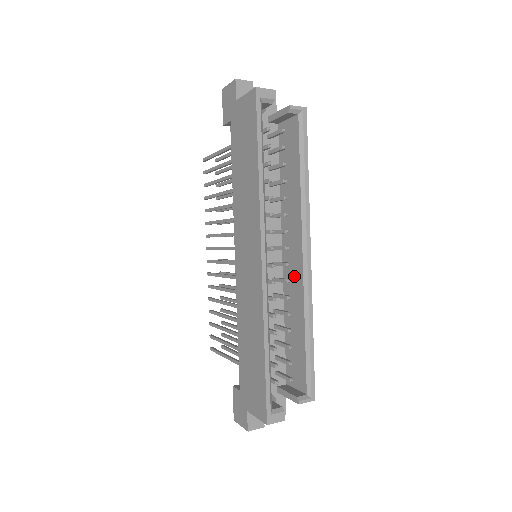
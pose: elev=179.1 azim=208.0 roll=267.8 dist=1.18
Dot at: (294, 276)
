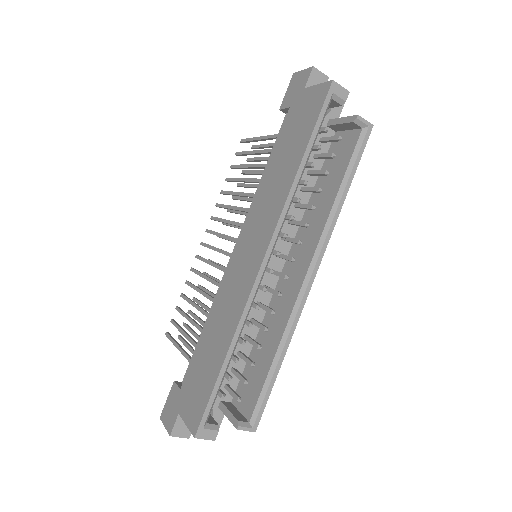
Dot at: (288, 292)
